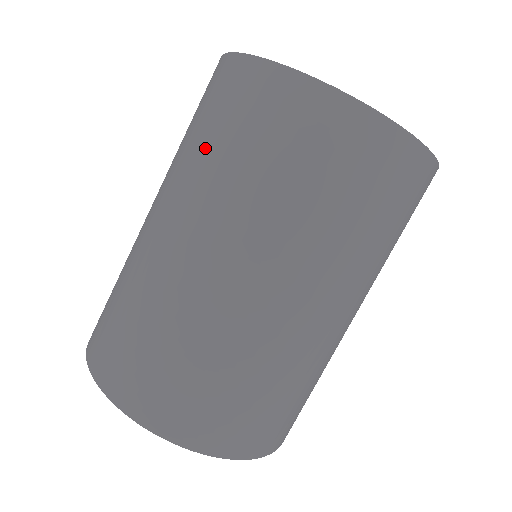
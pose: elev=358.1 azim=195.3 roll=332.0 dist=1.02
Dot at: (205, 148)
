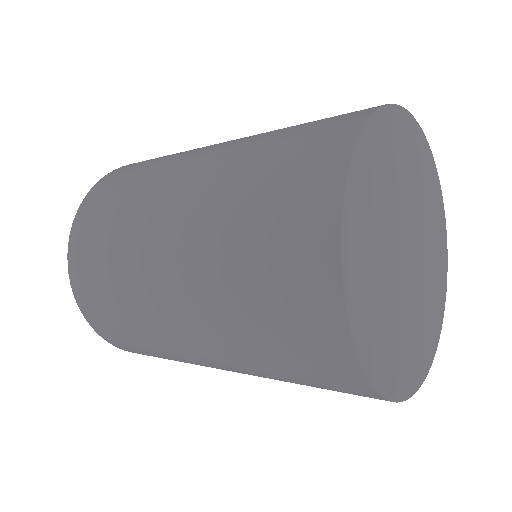
Dot at: (241, 296)
